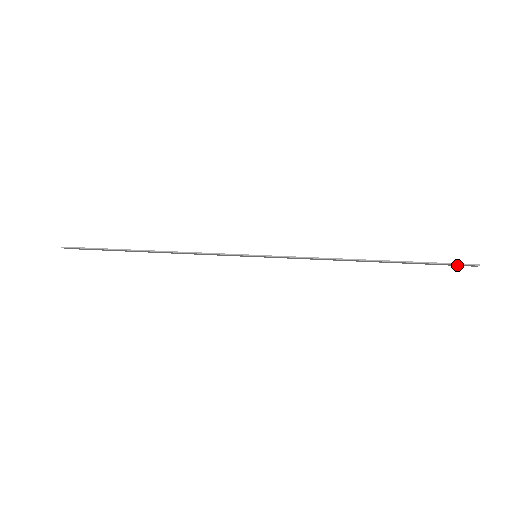
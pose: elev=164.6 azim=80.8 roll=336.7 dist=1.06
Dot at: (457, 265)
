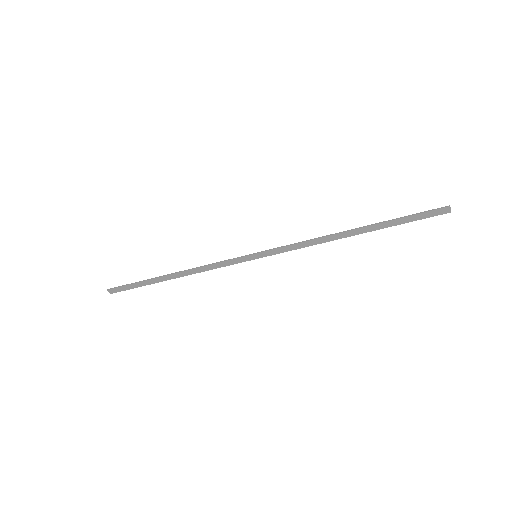
Dot at: (431, 215)
